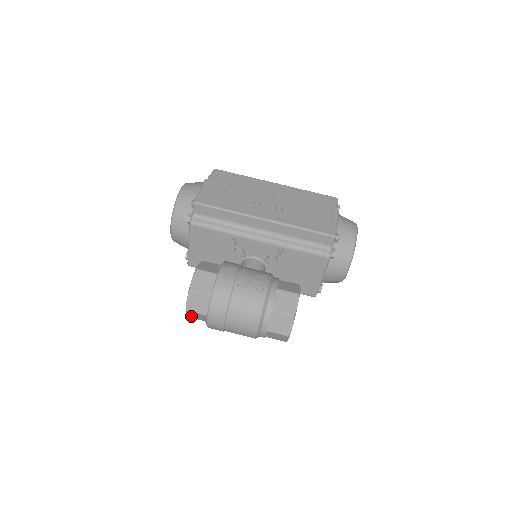
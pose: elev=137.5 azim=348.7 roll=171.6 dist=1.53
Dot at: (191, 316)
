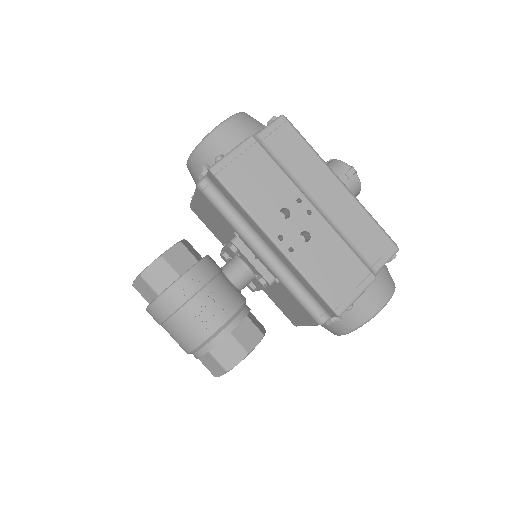
Dot at: occluded
